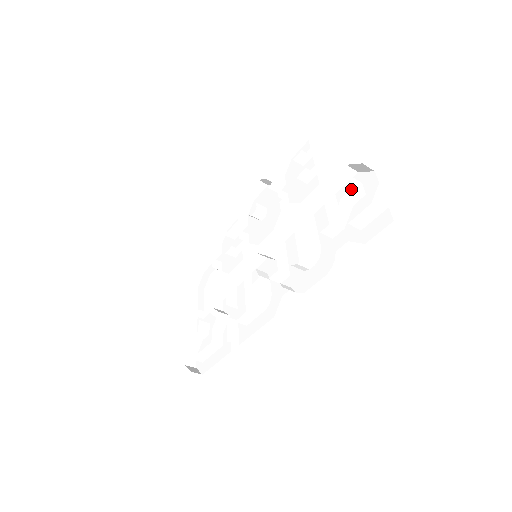
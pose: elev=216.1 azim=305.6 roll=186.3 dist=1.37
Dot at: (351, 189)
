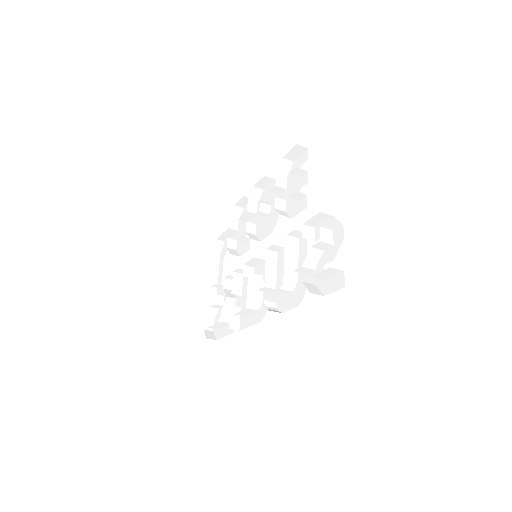
Dot at: (318, 242)
